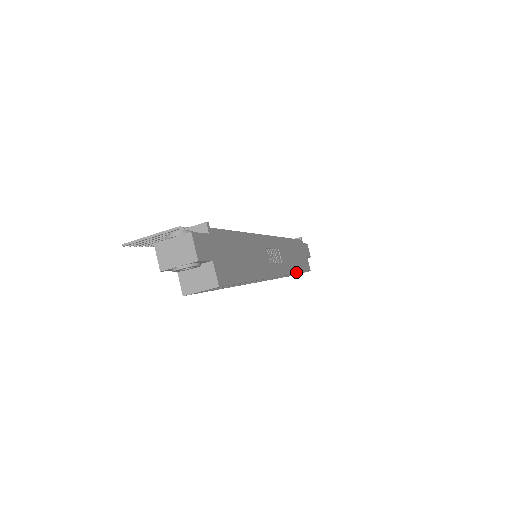
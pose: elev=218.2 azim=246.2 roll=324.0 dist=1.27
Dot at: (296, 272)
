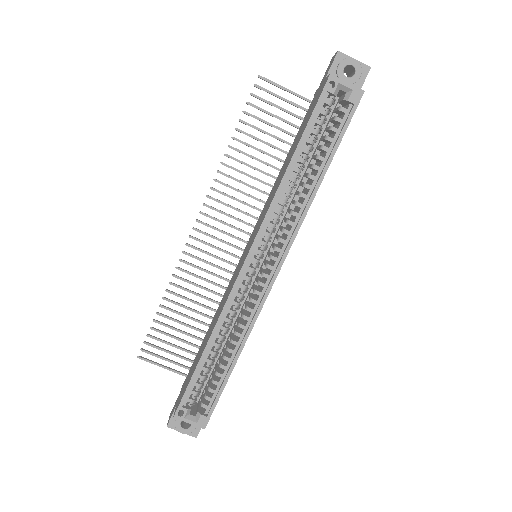
Dot at: (242, 349)
